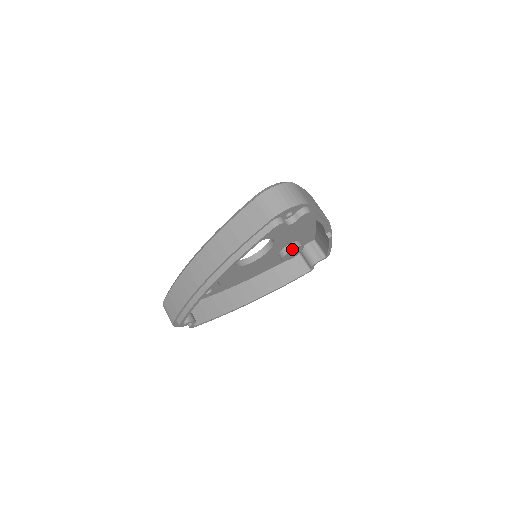
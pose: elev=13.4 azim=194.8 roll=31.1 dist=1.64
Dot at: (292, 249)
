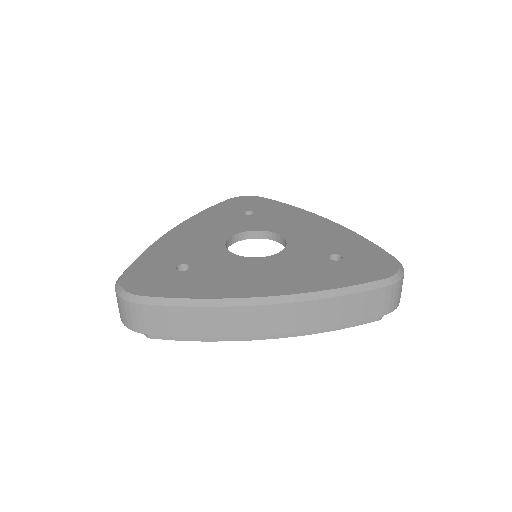
Dot at: occluded
